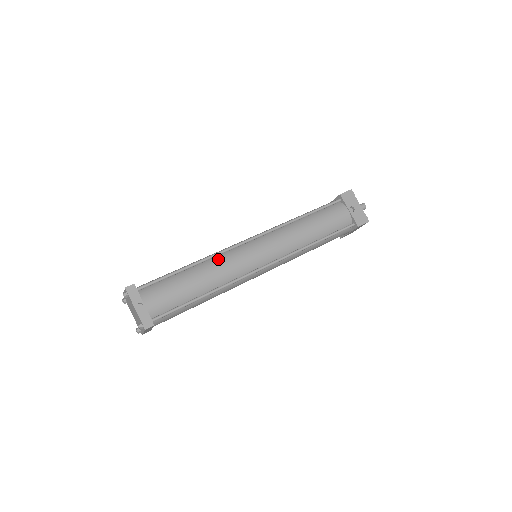
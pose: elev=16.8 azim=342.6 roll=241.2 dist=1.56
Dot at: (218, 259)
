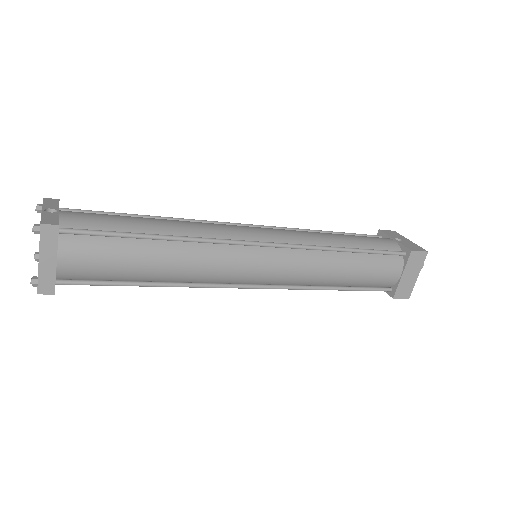
Dot at: occluded
